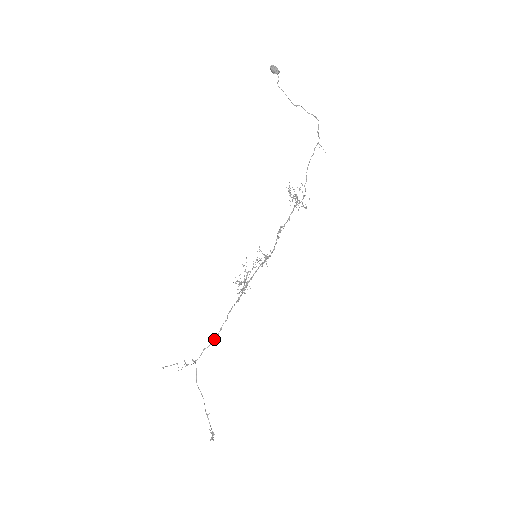
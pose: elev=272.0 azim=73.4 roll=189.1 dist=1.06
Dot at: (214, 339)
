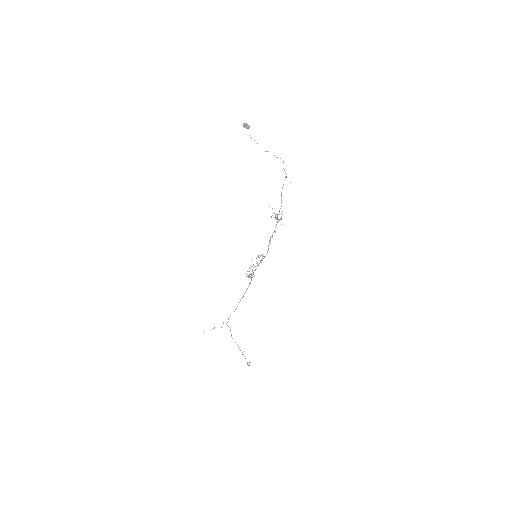
Dot at: occluded
